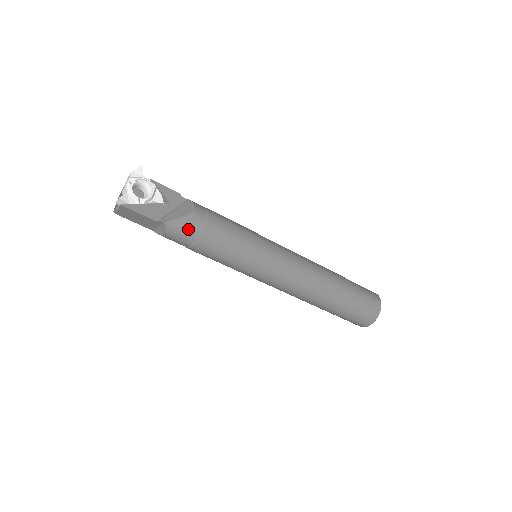
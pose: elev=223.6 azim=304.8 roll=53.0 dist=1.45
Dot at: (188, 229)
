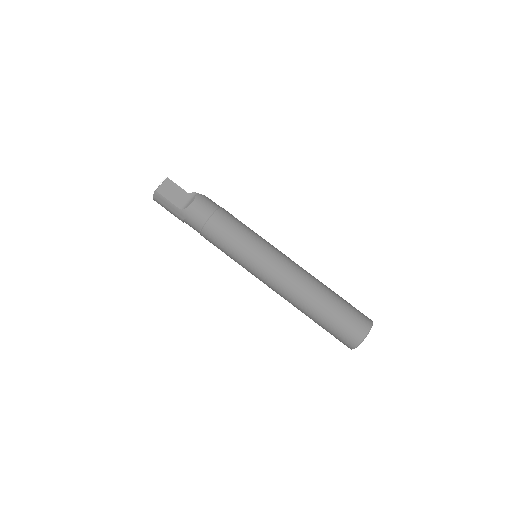
Dot at: (211, 202)
